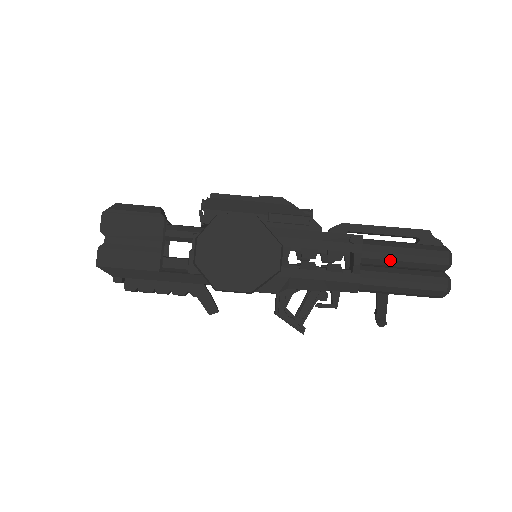
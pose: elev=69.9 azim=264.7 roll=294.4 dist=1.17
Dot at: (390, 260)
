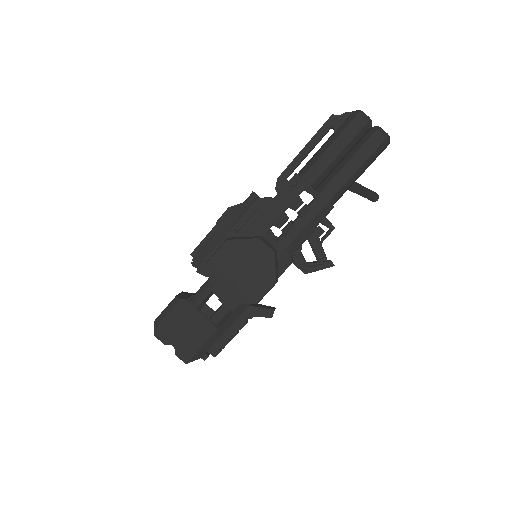
Dot at: (330, 165)
